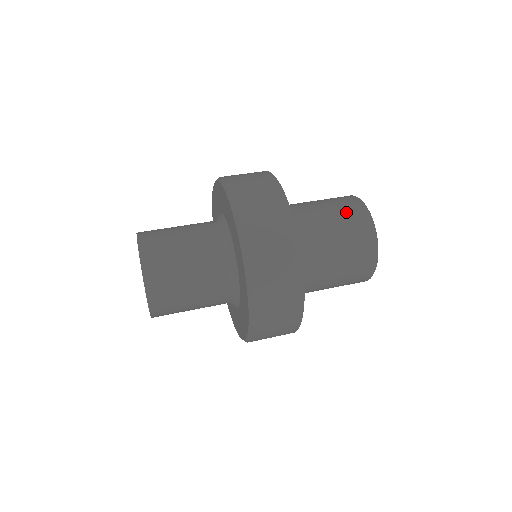
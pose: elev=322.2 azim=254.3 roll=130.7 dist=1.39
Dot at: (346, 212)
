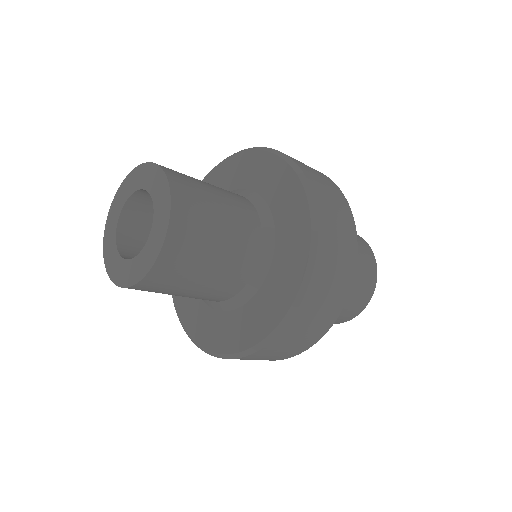
Dot at: occluded
